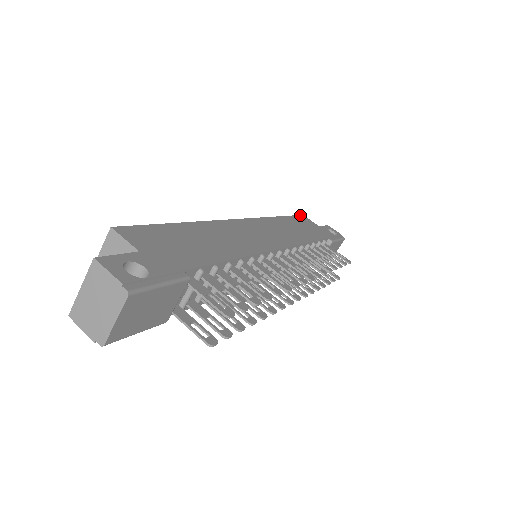
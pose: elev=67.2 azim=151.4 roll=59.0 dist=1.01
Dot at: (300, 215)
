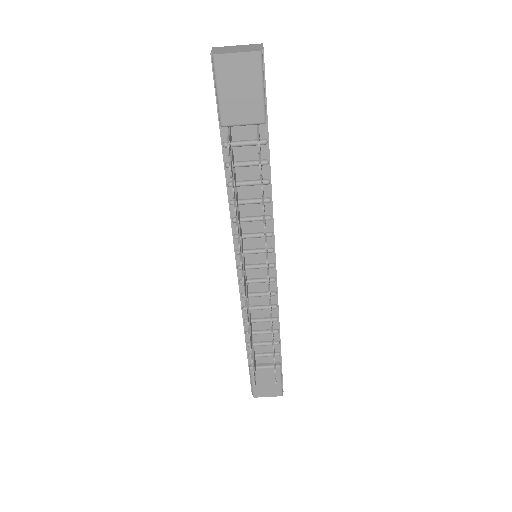
Dot at: occluded
